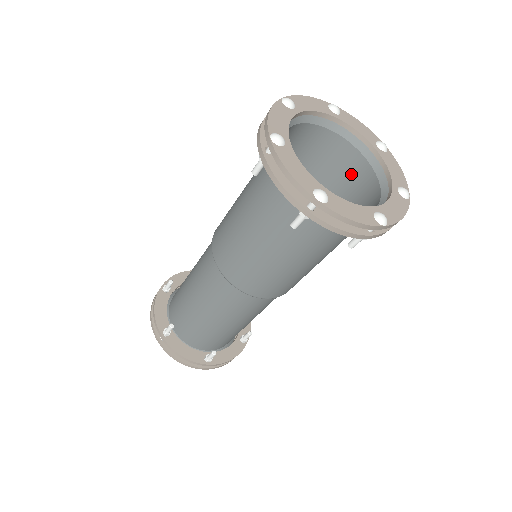
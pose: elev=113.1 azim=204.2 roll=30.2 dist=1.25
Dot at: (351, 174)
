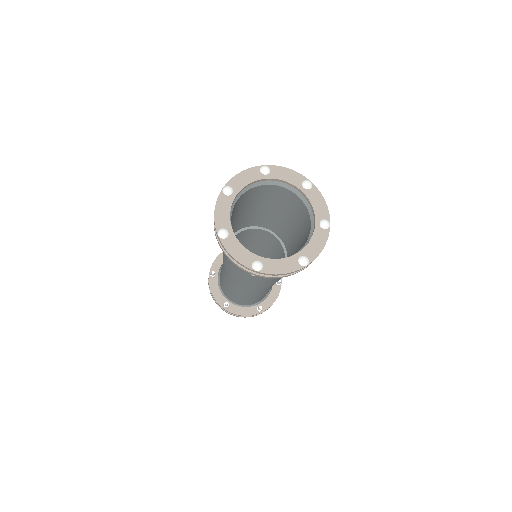
Dot at: (306, 233)
